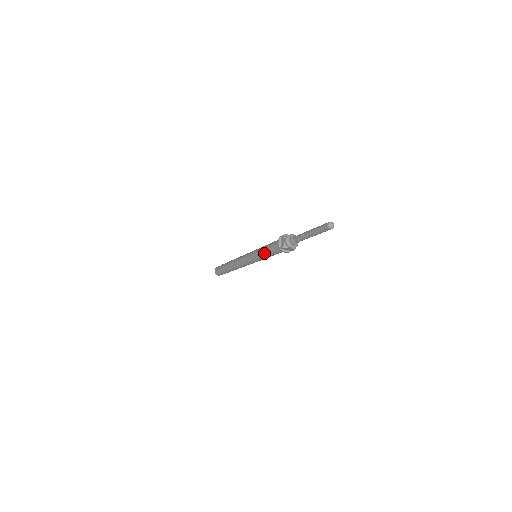
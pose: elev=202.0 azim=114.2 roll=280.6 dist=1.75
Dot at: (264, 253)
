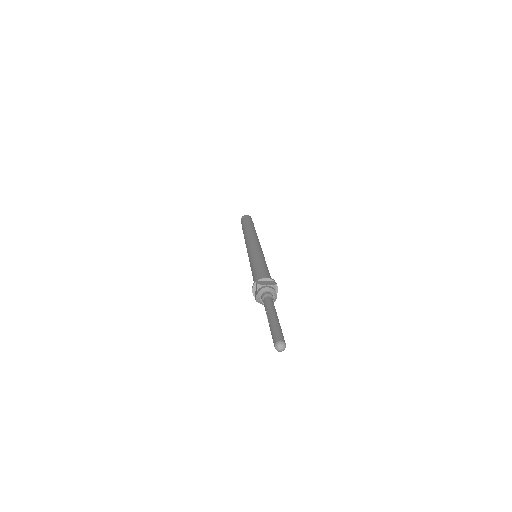
Dot at: occluded
